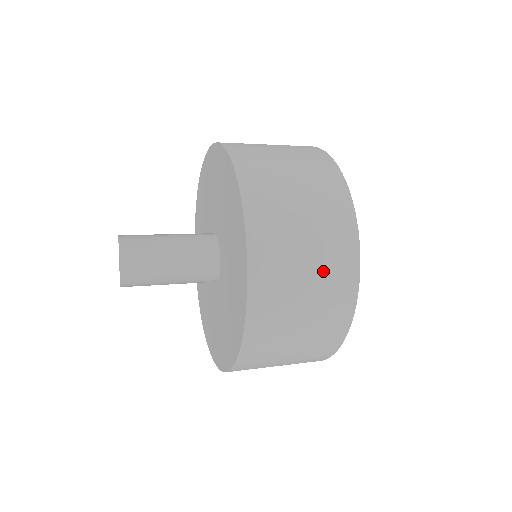
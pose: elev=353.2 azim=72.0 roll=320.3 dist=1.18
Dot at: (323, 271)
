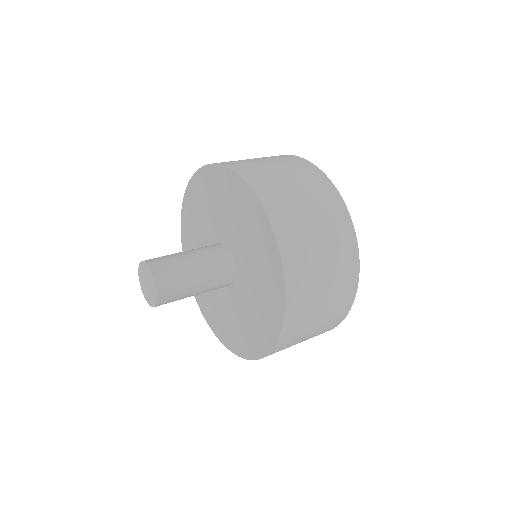
Dot at: (327, 225)
